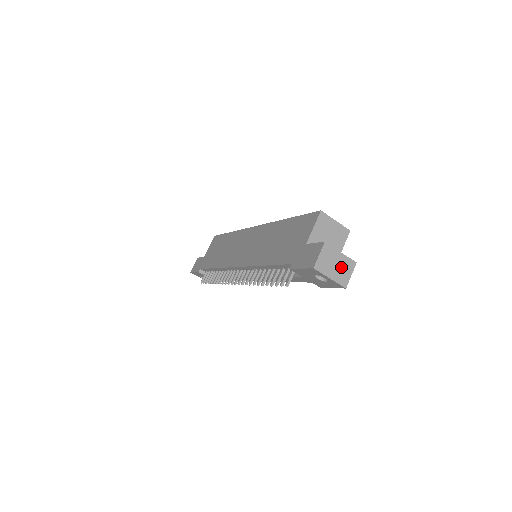
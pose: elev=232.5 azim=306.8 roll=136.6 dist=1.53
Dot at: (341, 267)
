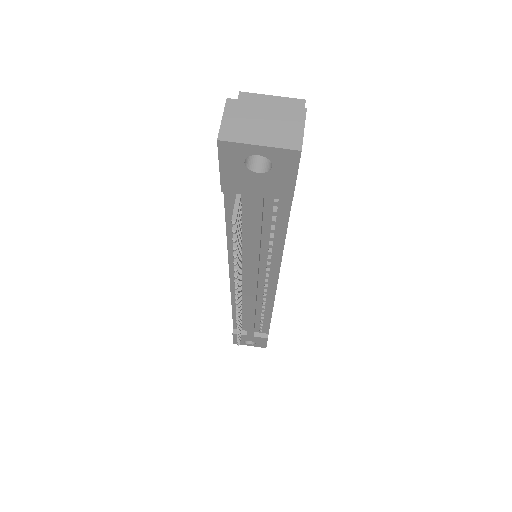
Dot at: (276, 123)
